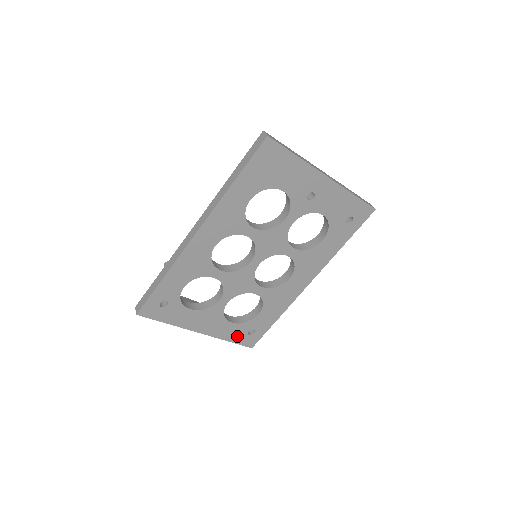
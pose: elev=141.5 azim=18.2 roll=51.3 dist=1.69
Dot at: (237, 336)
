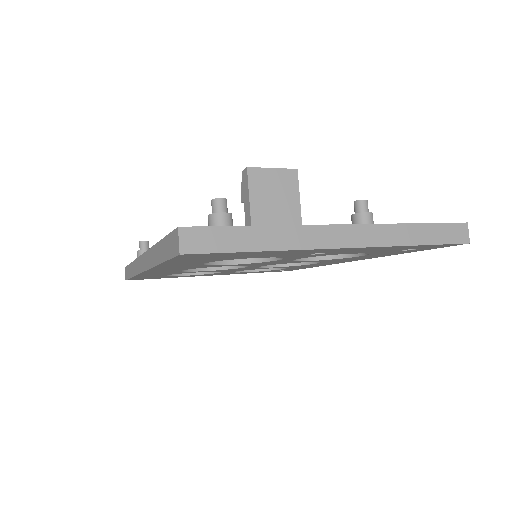
Dot at: occluded
